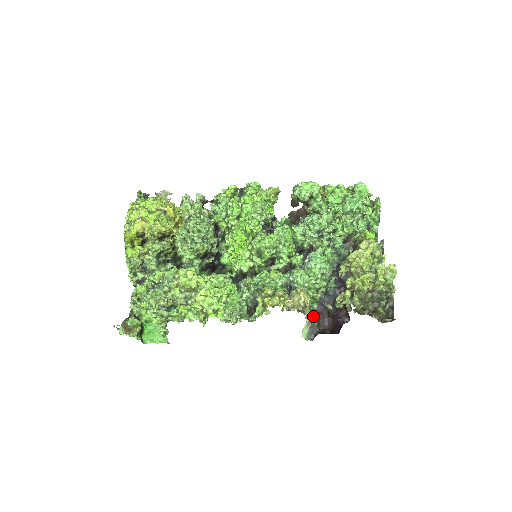
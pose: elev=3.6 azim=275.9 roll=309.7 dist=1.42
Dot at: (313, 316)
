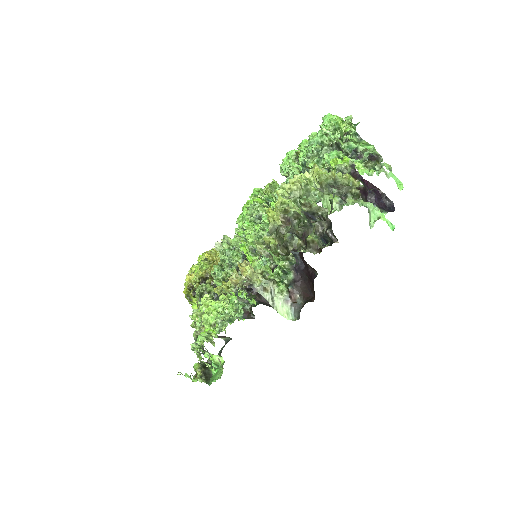
Dot at: (288, 288)
